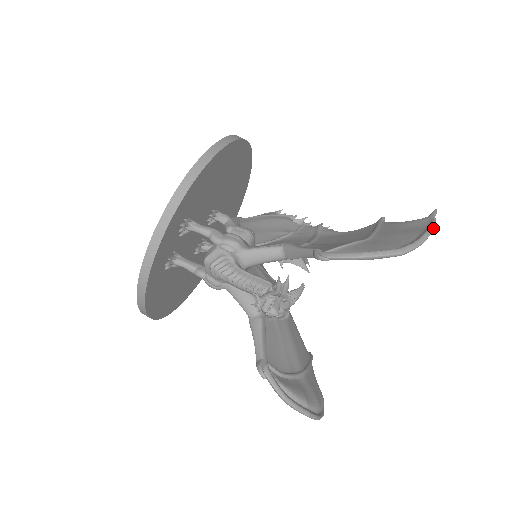
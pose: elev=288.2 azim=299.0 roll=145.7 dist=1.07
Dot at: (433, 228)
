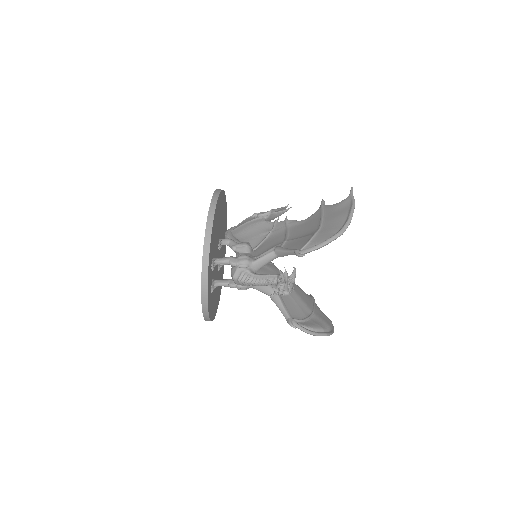
Dot at: (354, 206)
